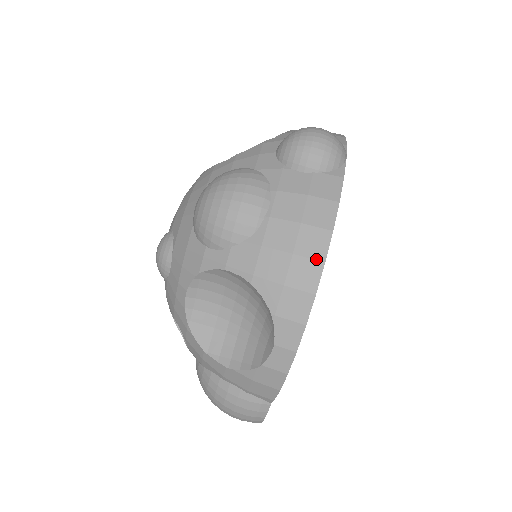
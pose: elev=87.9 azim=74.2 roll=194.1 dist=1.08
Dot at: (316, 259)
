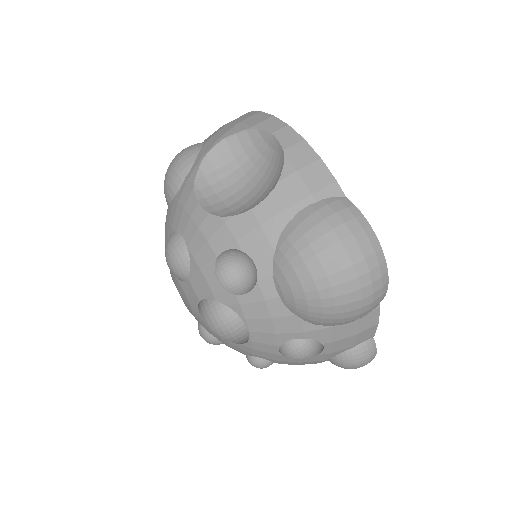
Dot at: (244, 115)
